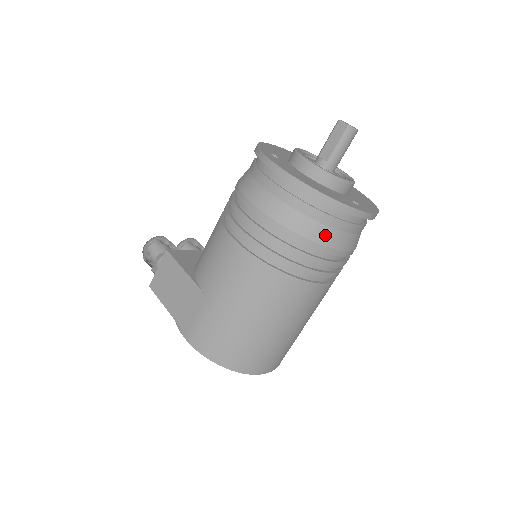
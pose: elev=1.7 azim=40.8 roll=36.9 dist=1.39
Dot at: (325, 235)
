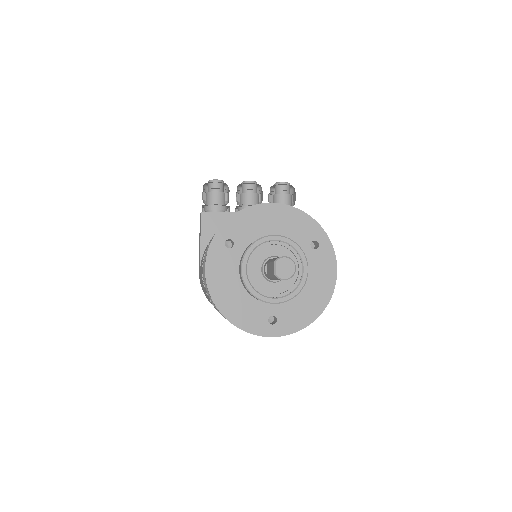
Dot at: occluded
